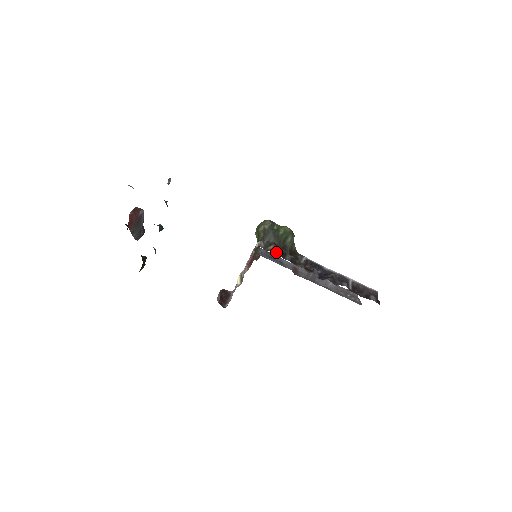
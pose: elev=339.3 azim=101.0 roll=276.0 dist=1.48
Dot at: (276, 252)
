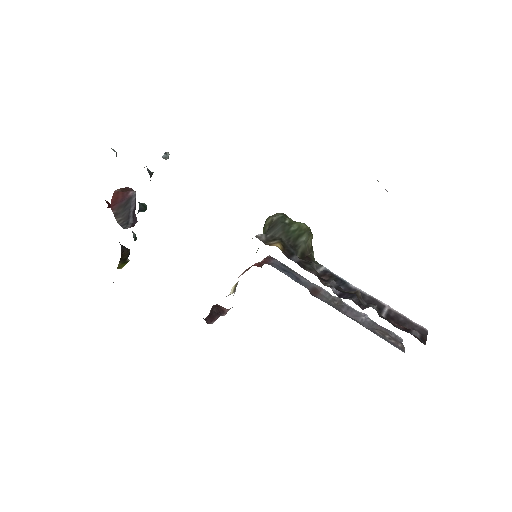
Dot at: (277, 246)
